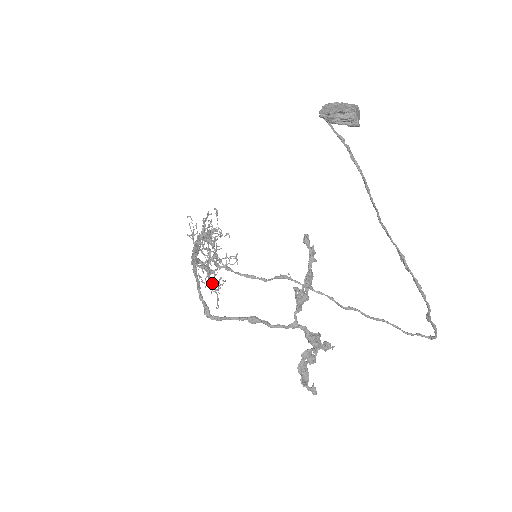
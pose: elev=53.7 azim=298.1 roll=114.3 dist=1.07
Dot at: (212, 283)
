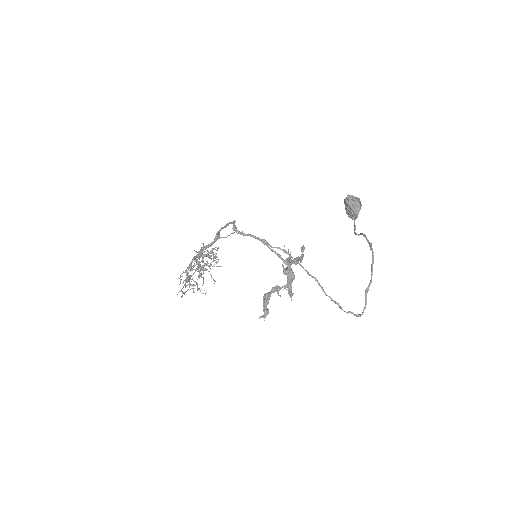
Dot at: (186, 286)
